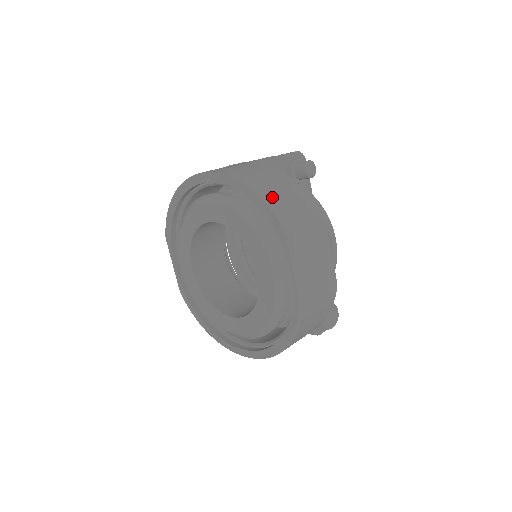
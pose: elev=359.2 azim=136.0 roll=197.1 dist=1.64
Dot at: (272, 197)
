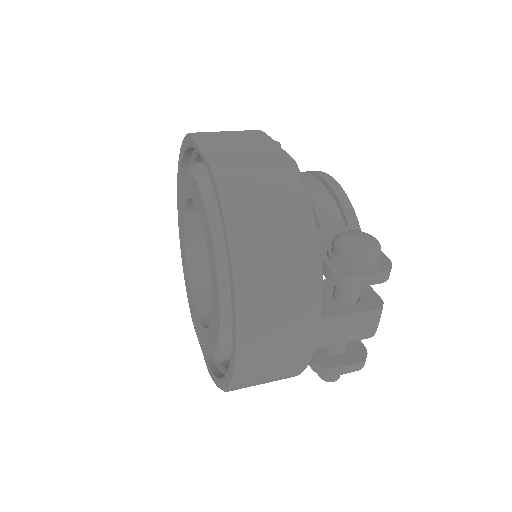
Dot at: occluded
